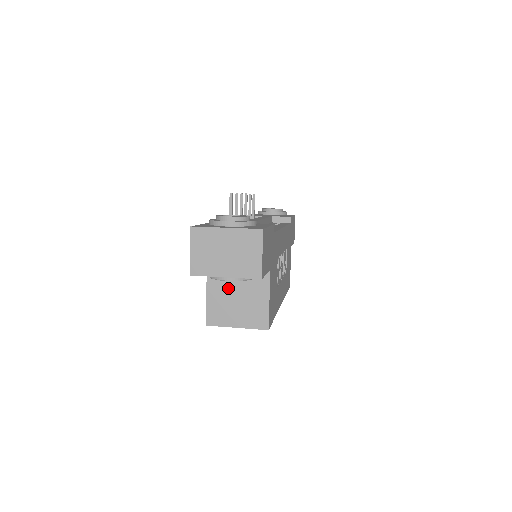
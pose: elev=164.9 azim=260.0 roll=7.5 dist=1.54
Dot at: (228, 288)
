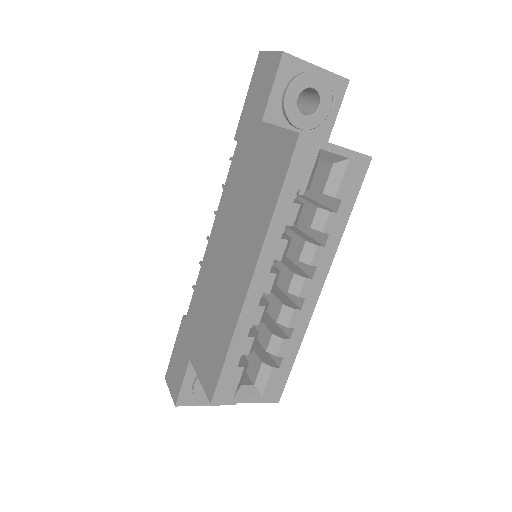
Dot at: occluded
